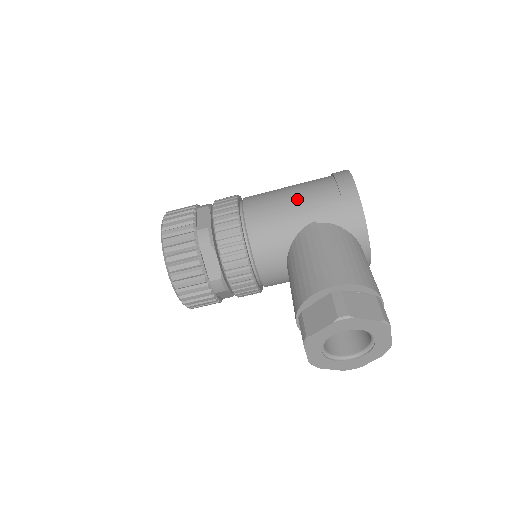
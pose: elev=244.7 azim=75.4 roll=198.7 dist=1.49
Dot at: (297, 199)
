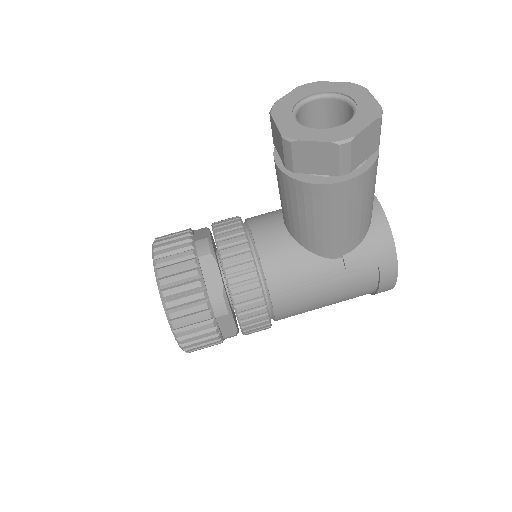
Dot at: occluded
